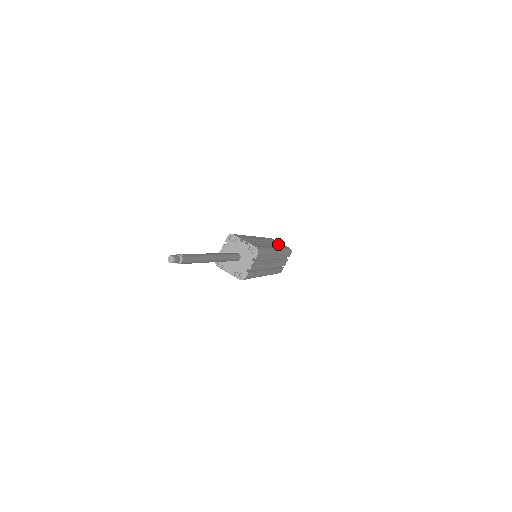
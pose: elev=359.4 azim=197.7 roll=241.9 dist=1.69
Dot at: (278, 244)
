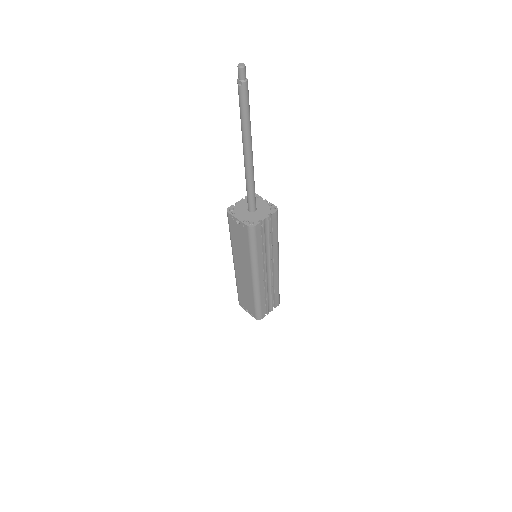
Dot at: occluded
